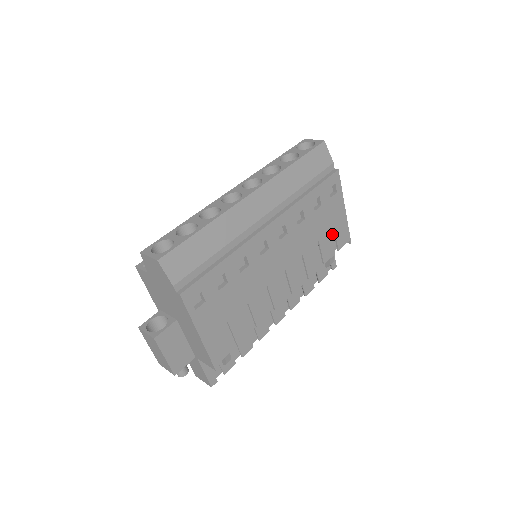
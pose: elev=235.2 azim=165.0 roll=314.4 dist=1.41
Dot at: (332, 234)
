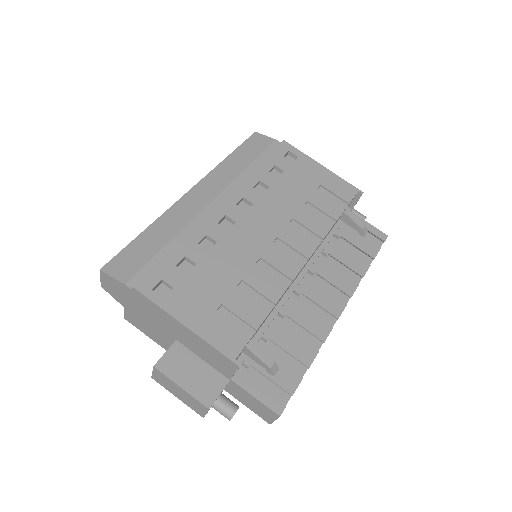
Dot at: (328, 194)
